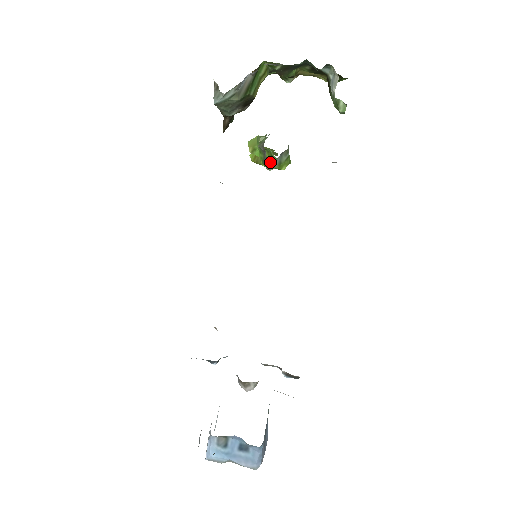
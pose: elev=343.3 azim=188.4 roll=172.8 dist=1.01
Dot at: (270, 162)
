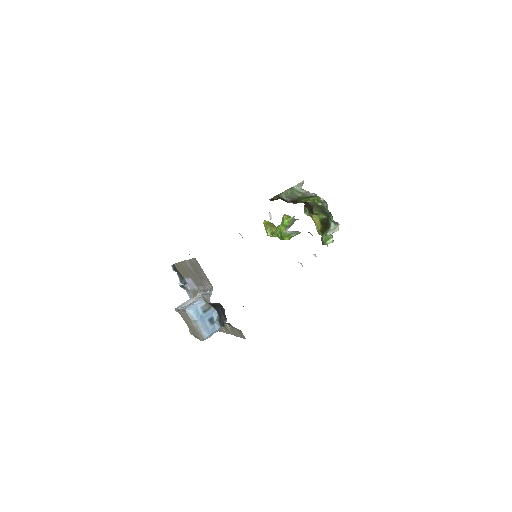
Dot at: (272, 232)
